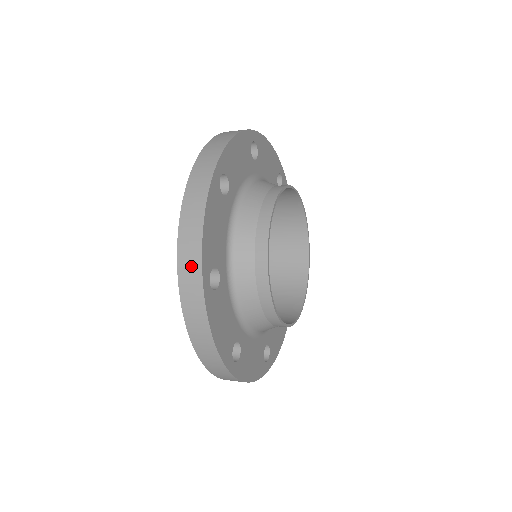
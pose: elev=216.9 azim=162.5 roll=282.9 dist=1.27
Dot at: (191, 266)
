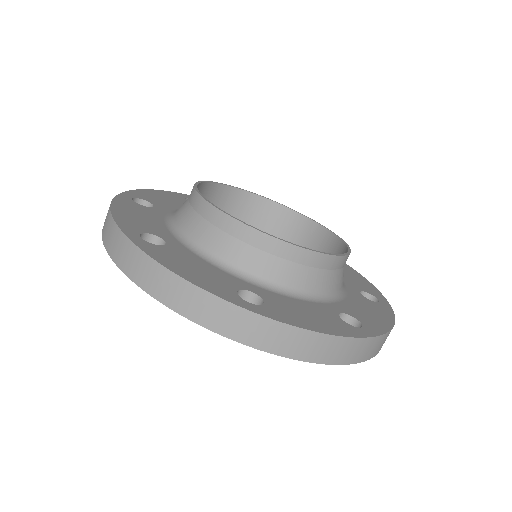
Dot at: (114, 240)
